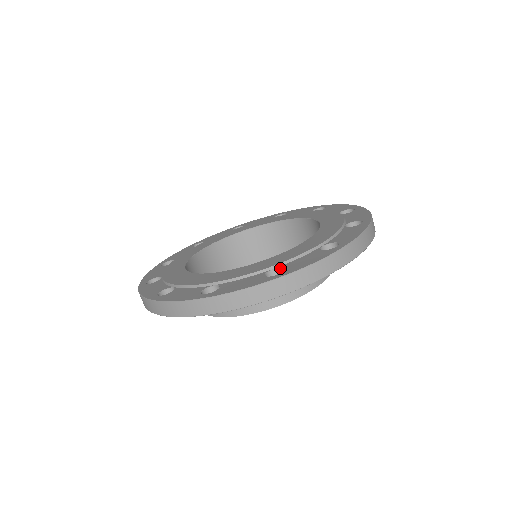
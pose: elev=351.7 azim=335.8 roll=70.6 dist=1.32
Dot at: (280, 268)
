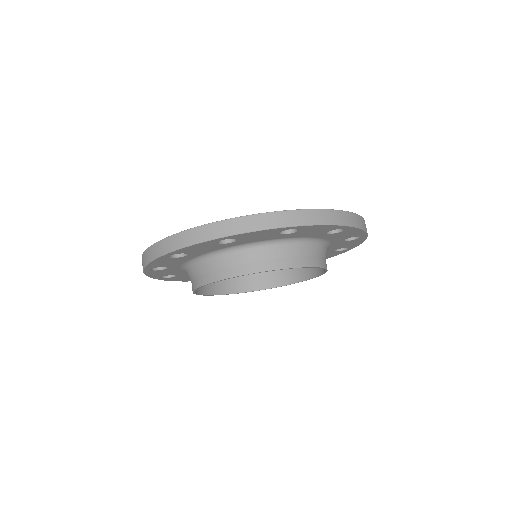
Dot at: occluded
